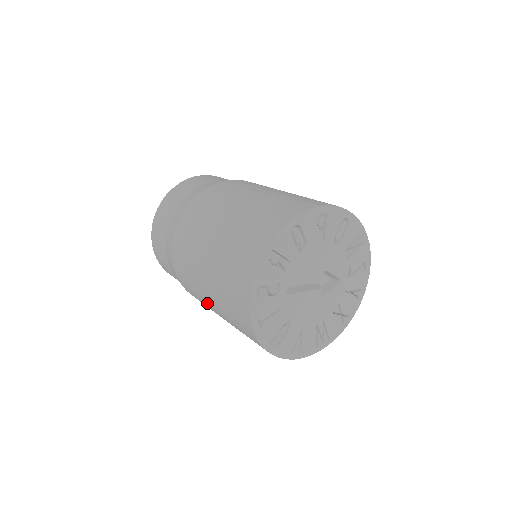
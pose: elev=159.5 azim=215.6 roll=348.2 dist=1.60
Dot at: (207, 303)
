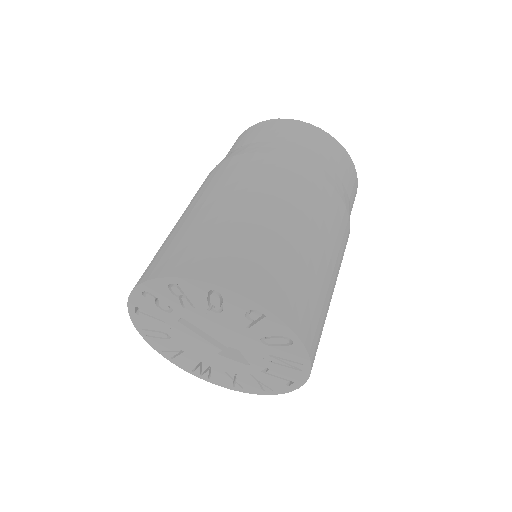
Dot at: occluded
